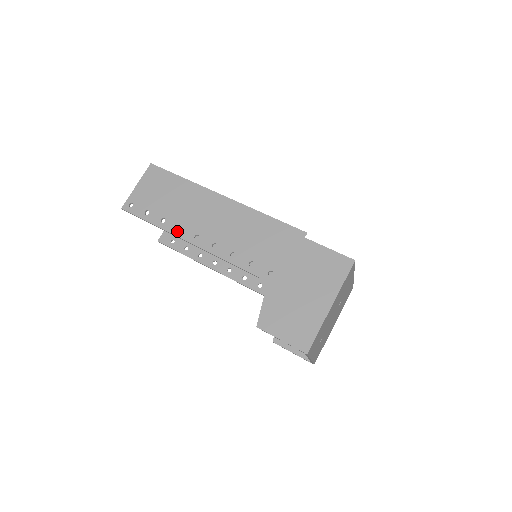
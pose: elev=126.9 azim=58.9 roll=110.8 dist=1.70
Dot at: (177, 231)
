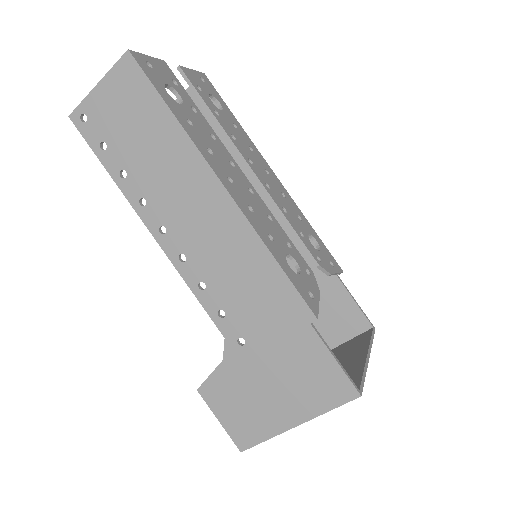
Dot at: (138, 204)
